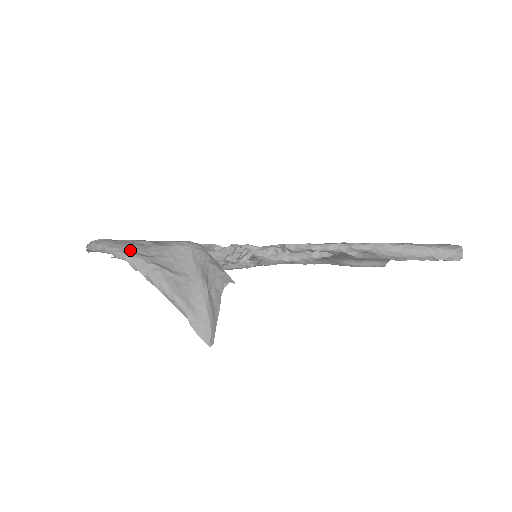
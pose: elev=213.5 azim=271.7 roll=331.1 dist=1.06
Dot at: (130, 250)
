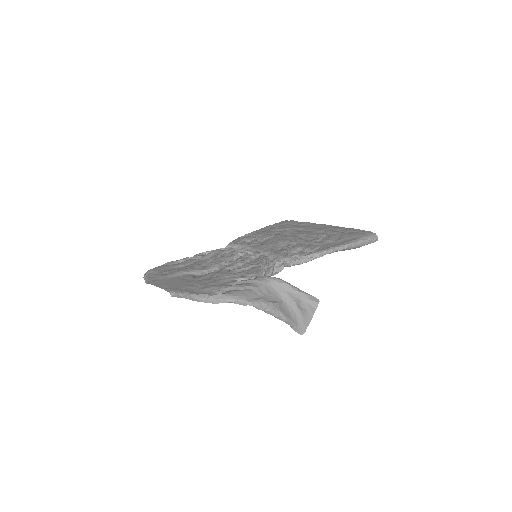
Dot at: (250, 298)
